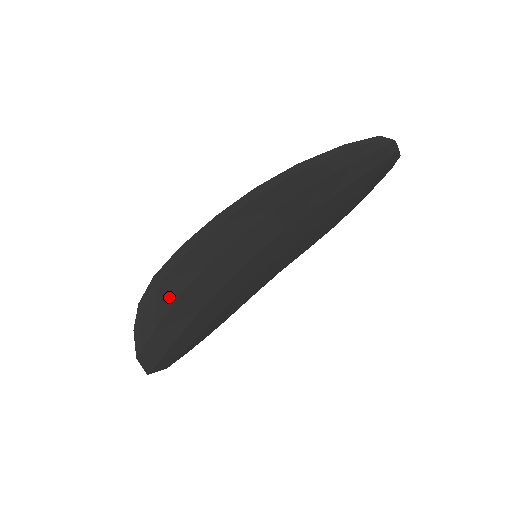
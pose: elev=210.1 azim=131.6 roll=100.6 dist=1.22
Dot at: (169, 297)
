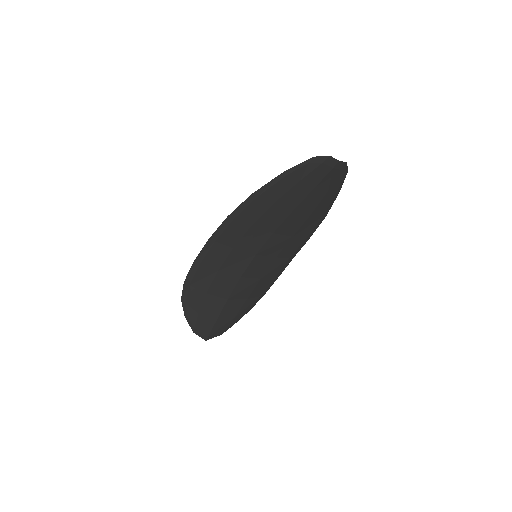
Dot at: (200, 293)
